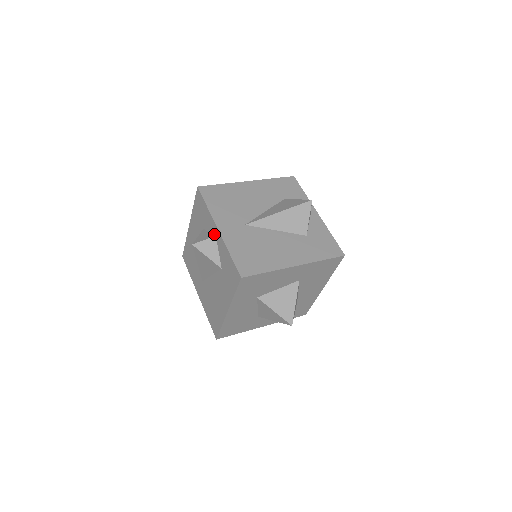
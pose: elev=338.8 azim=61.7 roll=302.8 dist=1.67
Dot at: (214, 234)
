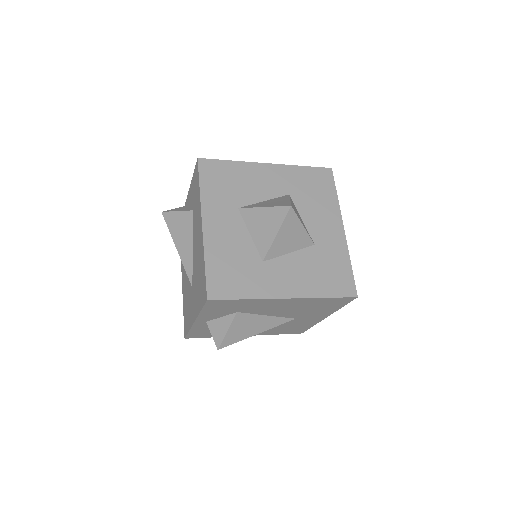
Dot at: occluded
